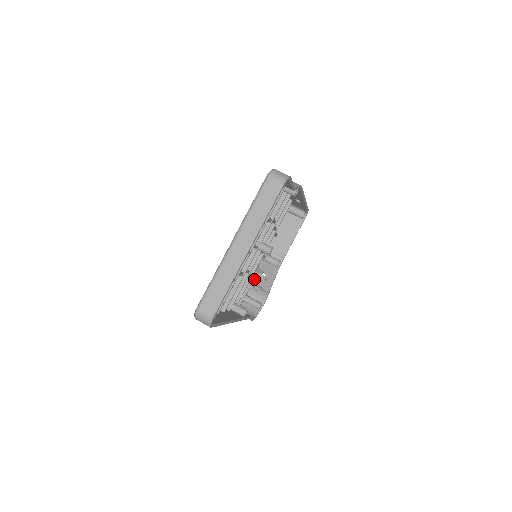
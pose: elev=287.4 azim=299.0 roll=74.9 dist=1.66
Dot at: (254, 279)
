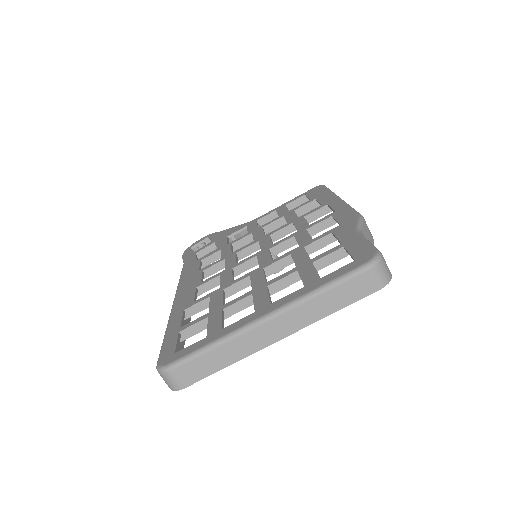
Dot at: occluded
